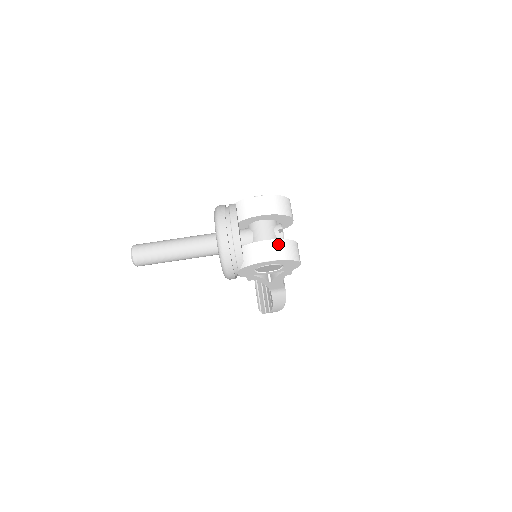
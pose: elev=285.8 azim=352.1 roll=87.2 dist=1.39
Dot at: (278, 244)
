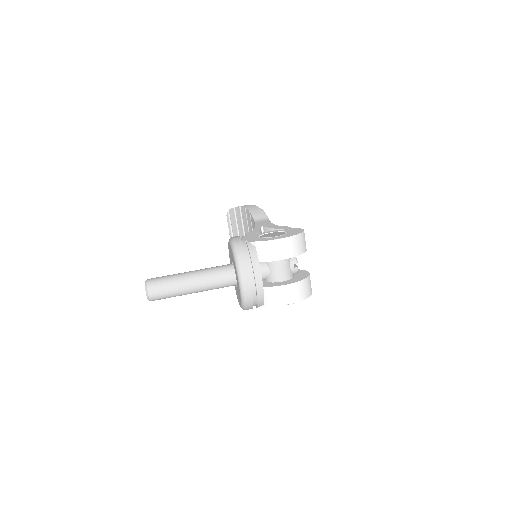
Dot at: (297, 287)
